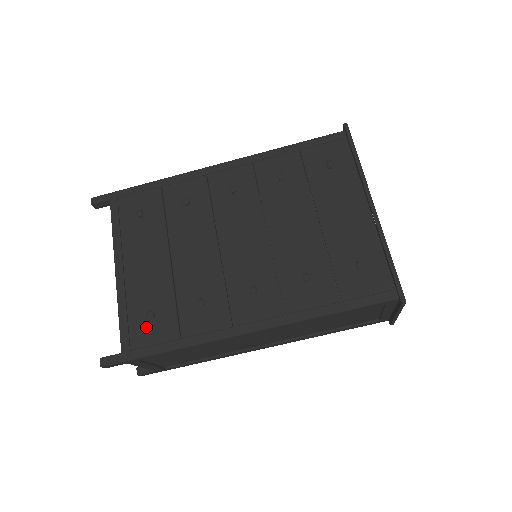
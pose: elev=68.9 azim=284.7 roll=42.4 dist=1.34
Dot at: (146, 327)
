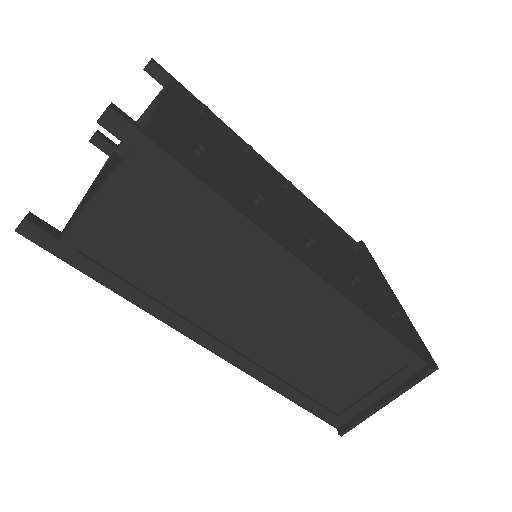
Dot at: (188, 151)
